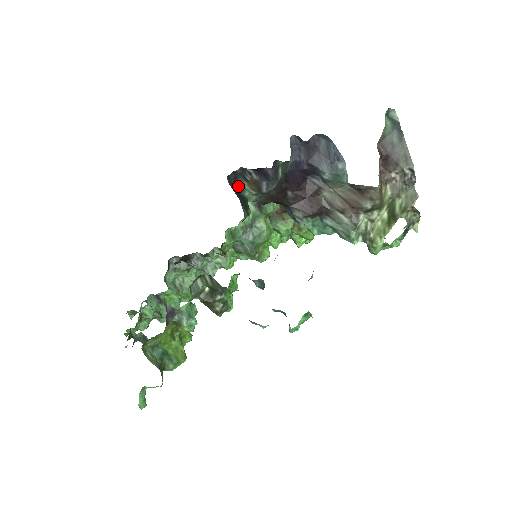
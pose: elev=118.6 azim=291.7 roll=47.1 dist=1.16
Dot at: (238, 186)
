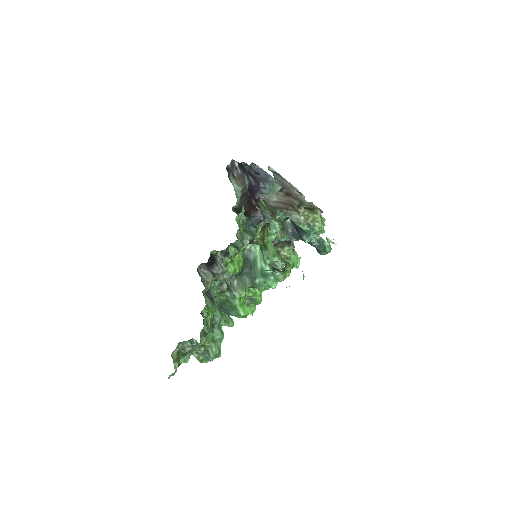
Dot at: (231, 182)
